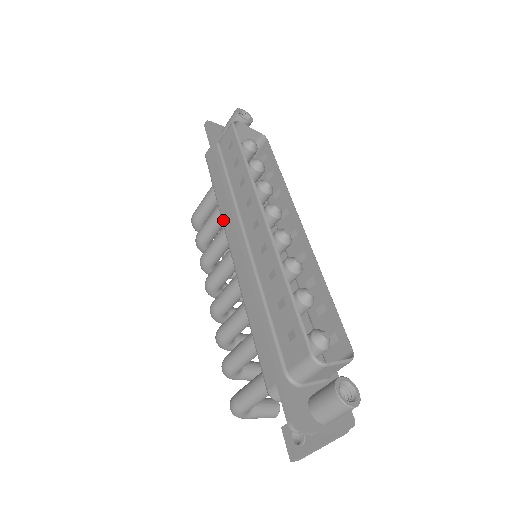
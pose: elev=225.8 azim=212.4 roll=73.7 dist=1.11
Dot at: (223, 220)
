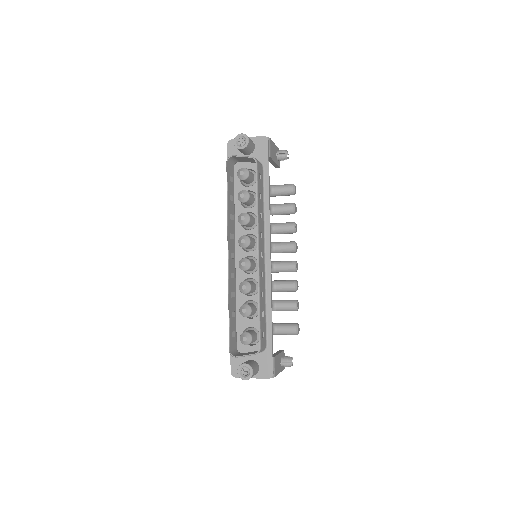
Dot at: occluded
